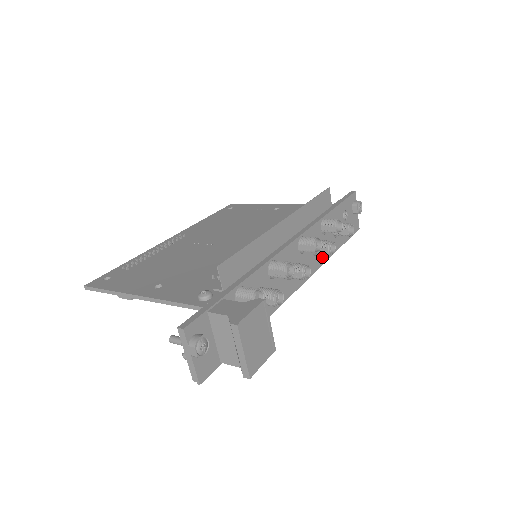
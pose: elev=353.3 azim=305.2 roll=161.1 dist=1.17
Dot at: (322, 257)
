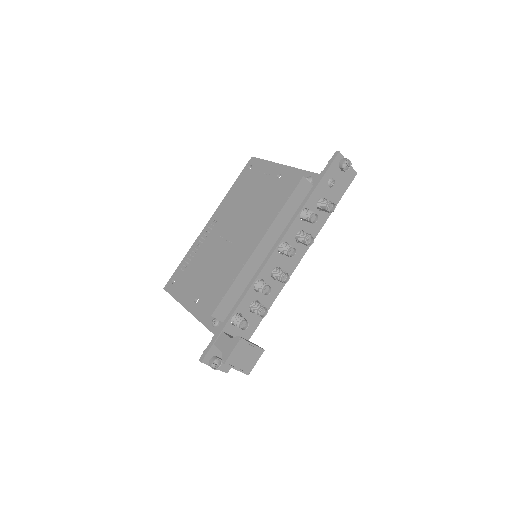
Dot at: (312, 235)
